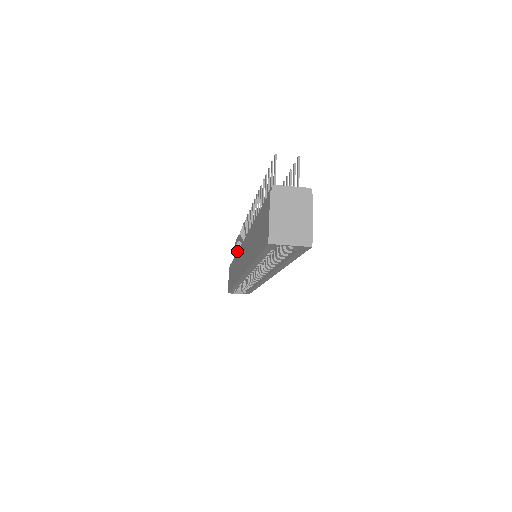
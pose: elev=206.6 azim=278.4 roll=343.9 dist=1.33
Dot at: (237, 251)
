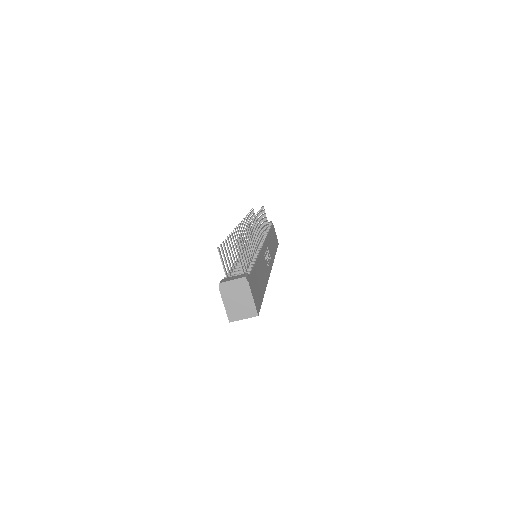
Dot at: occluded
